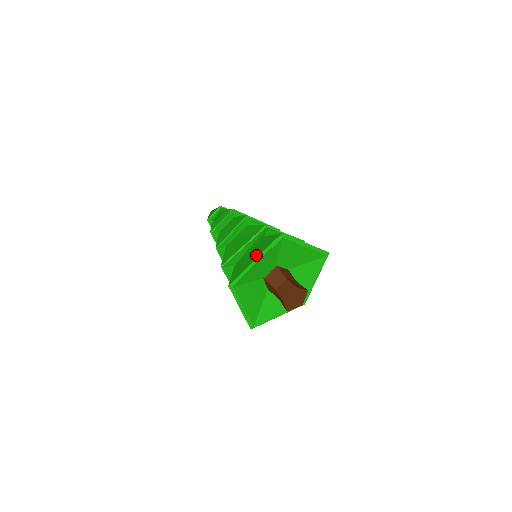
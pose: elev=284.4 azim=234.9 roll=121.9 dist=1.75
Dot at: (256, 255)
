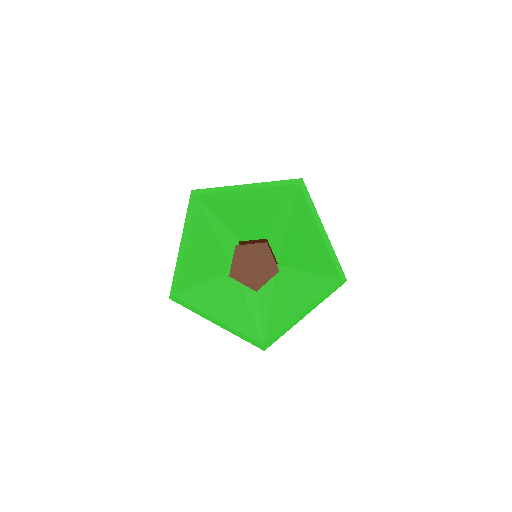
Dot at: occluded
